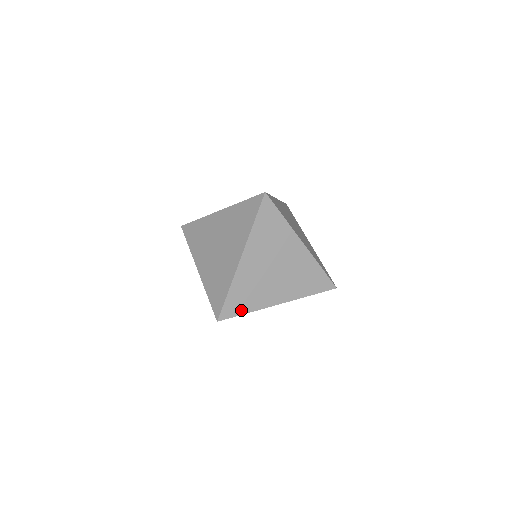
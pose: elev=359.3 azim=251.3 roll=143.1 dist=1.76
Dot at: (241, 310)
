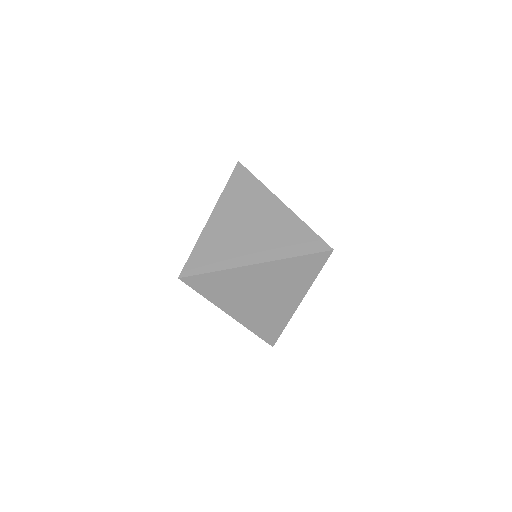
Dot at: (207, 268)
